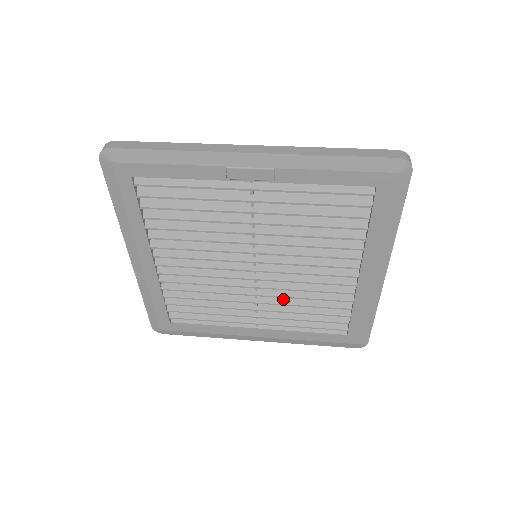
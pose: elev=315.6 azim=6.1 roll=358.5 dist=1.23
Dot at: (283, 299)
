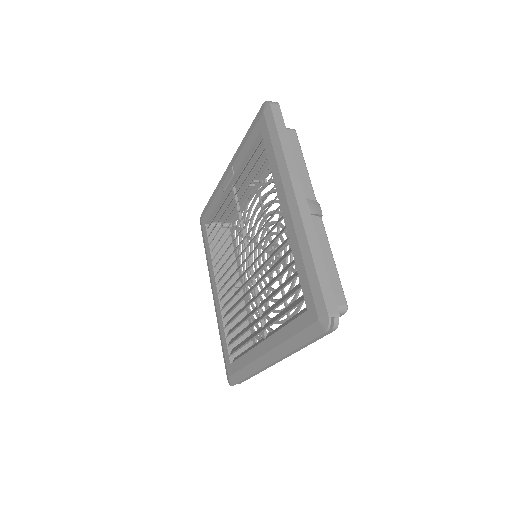
Dot at: (266, 287)
